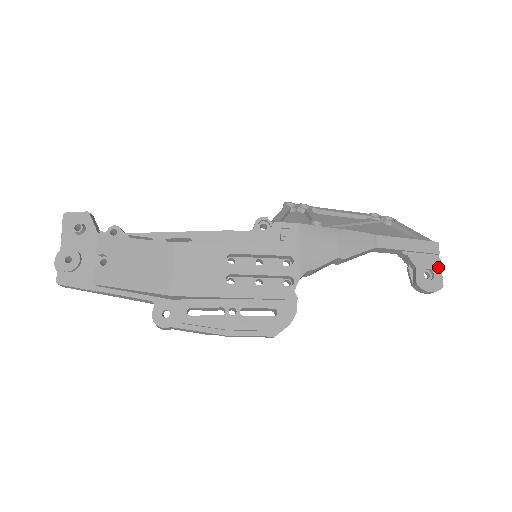
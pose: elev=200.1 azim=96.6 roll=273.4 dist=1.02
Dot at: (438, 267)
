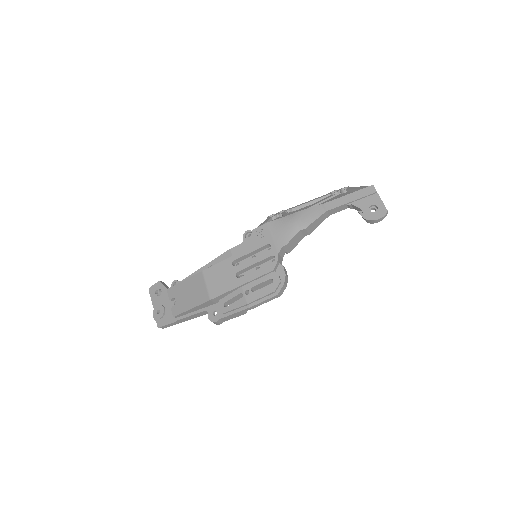
Dot at: (379, 201)
